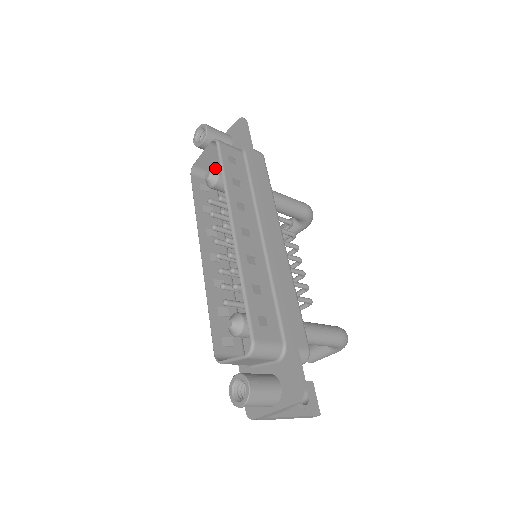
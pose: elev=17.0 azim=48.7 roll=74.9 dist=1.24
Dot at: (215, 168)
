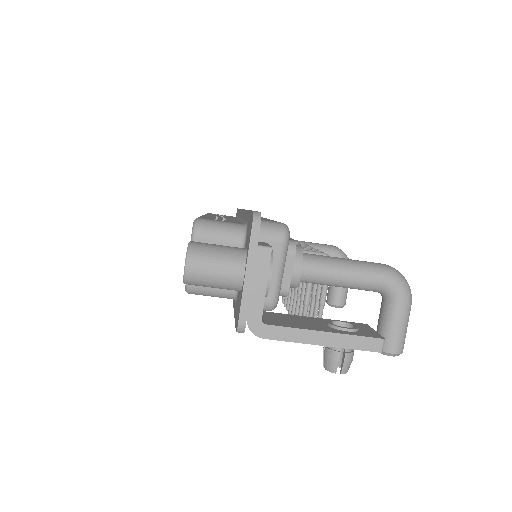
Dot at: occluded
